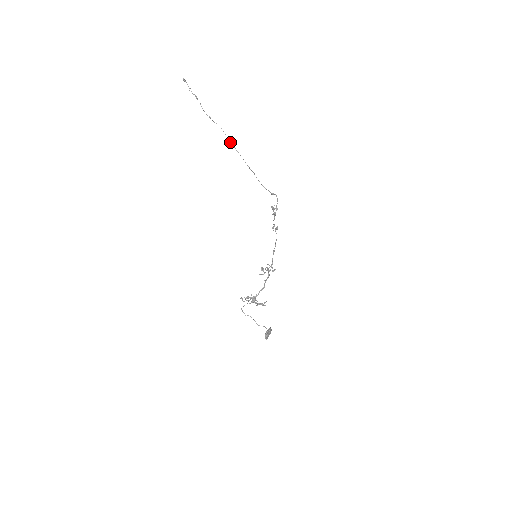
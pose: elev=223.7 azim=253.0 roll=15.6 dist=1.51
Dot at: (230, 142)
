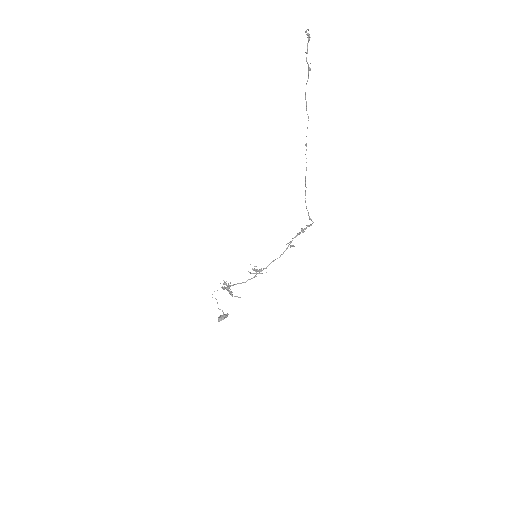
Dot at: occluded
